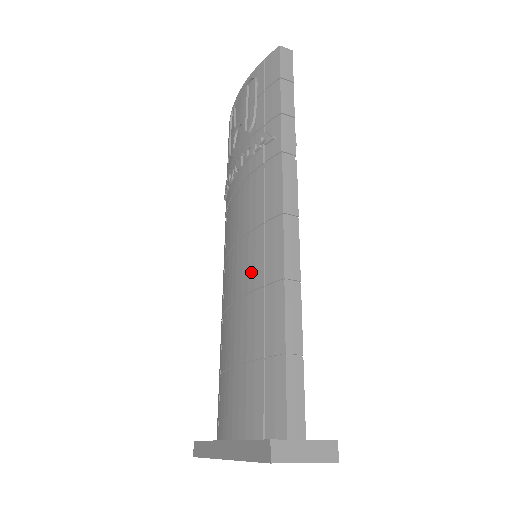
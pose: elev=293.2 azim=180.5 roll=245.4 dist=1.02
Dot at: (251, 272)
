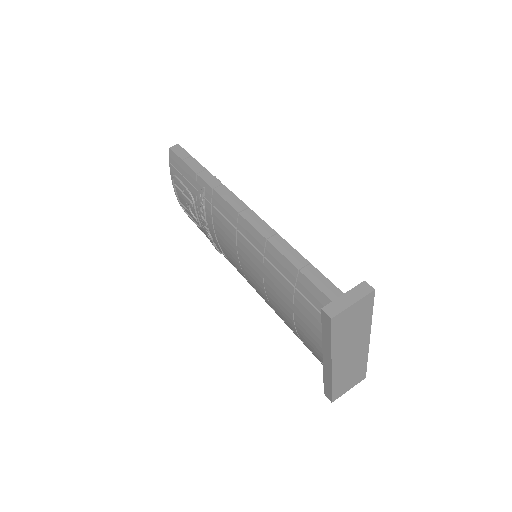
Dot at: (254, 260)
